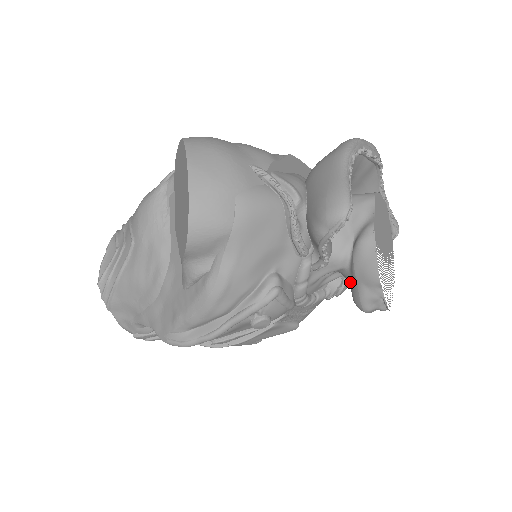
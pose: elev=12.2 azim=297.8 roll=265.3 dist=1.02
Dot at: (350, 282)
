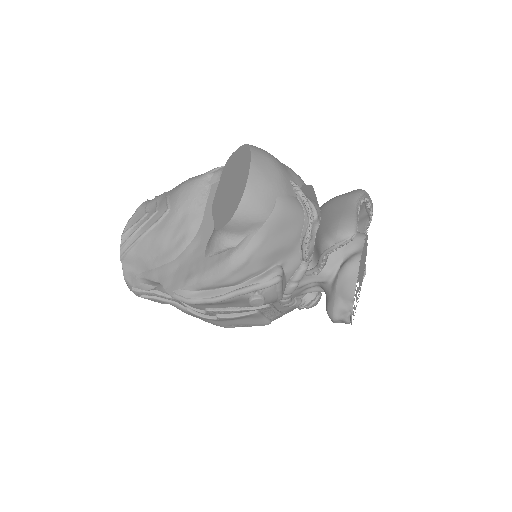
Dot at: (329, 294)
